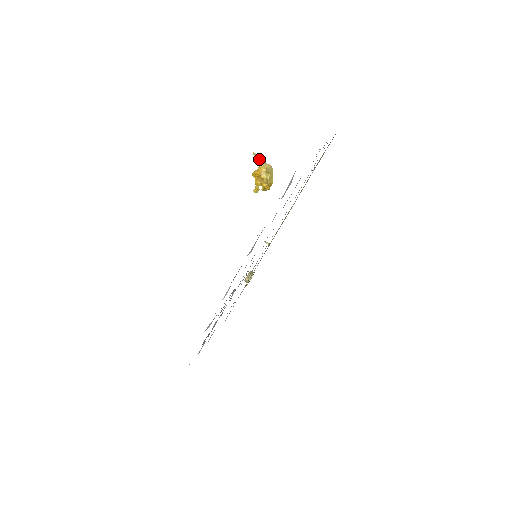
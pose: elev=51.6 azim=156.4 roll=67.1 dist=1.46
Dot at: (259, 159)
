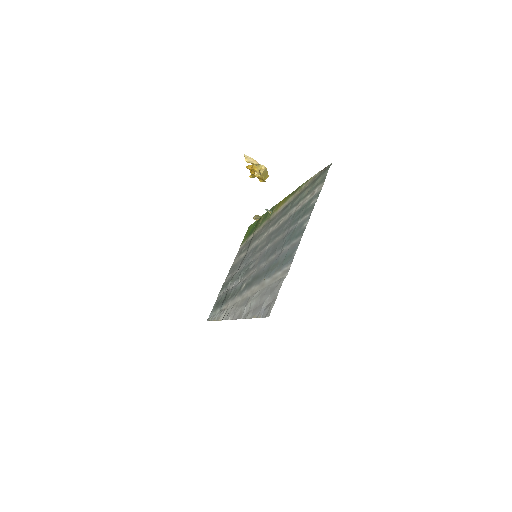
Dot at: (251, 163)
